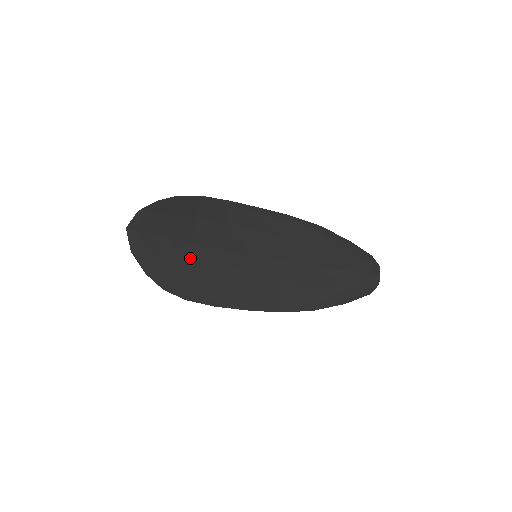
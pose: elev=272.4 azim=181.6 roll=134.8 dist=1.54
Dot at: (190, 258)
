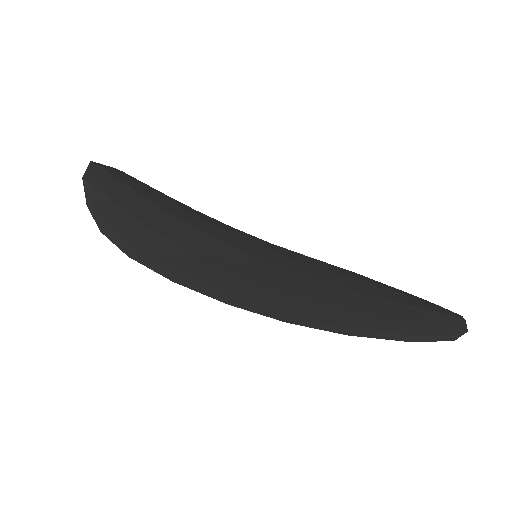
Dot at: (158, 220)
